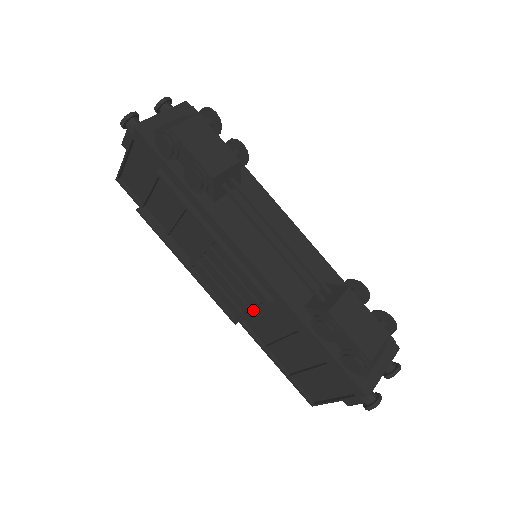
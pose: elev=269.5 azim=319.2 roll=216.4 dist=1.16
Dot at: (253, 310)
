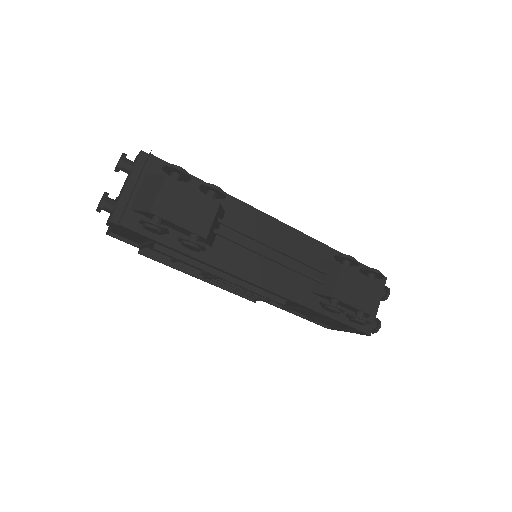
Dot at: occluded
